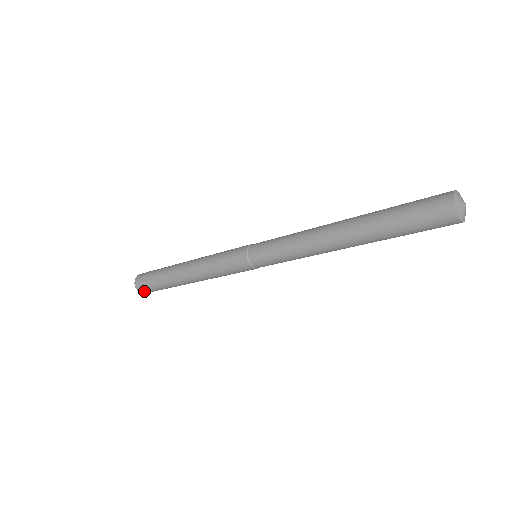
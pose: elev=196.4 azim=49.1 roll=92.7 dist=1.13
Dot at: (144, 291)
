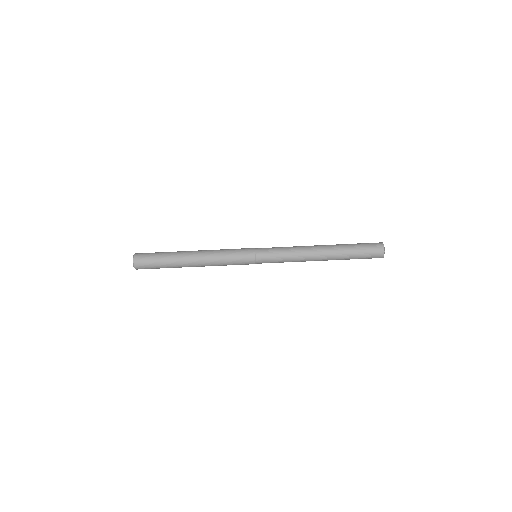
Dot at: (140, 263)
